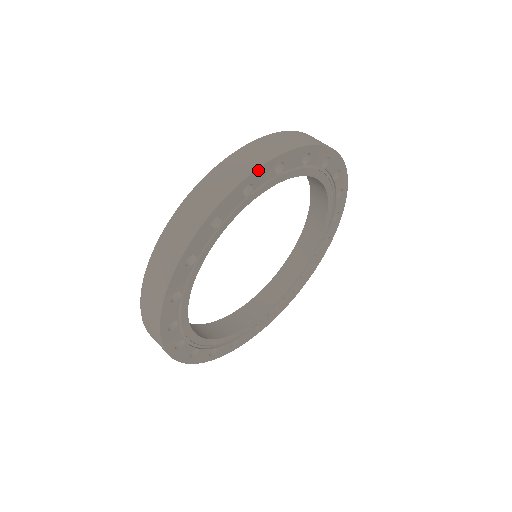
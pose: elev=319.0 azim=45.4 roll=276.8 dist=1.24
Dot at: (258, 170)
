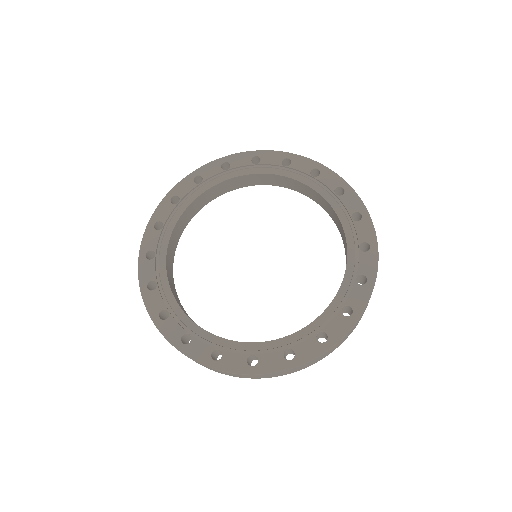
Dot at: (235, 155)
